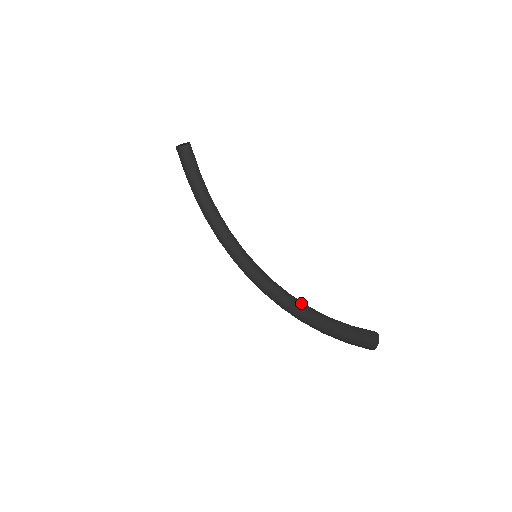
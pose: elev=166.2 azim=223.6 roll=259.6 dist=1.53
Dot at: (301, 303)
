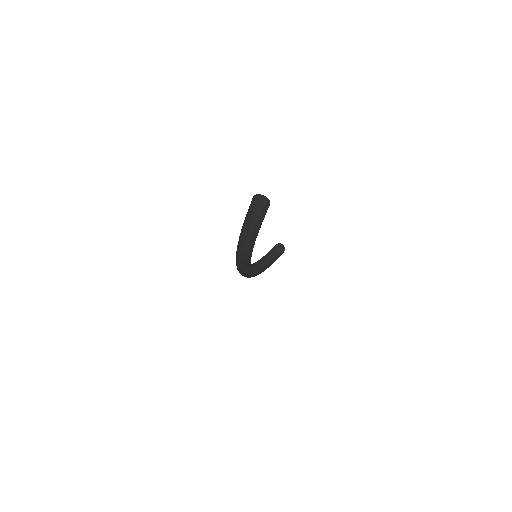
Dot at: occluded
